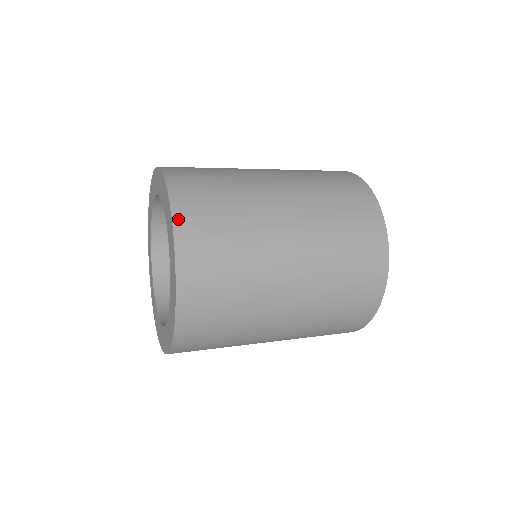
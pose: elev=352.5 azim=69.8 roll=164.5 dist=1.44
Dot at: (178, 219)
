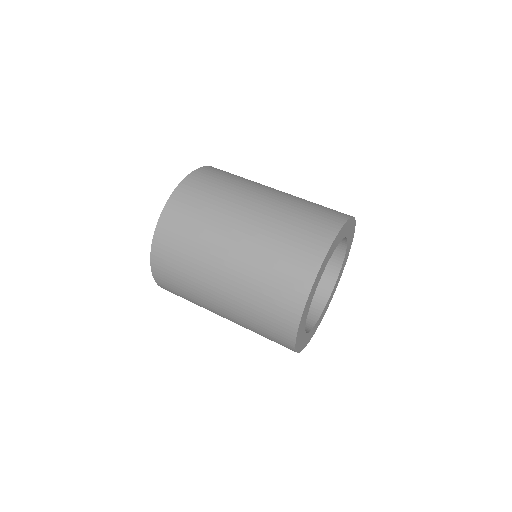
Dot at: (160, 285)
